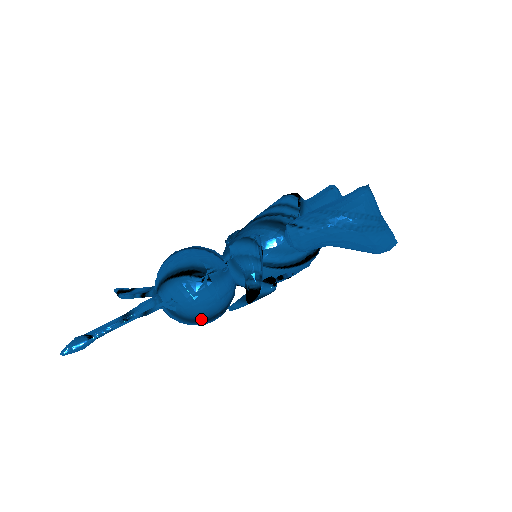
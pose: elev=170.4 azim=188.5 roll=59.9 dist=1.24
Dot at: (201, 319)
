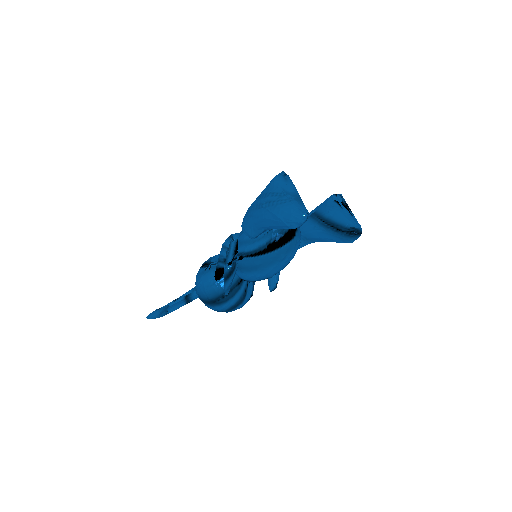
Dot at: (209, 300)
